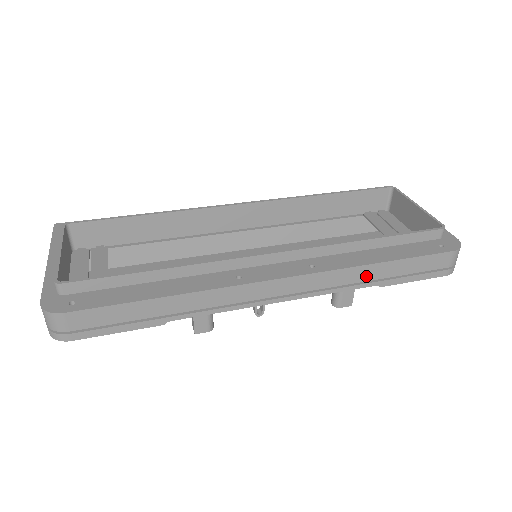
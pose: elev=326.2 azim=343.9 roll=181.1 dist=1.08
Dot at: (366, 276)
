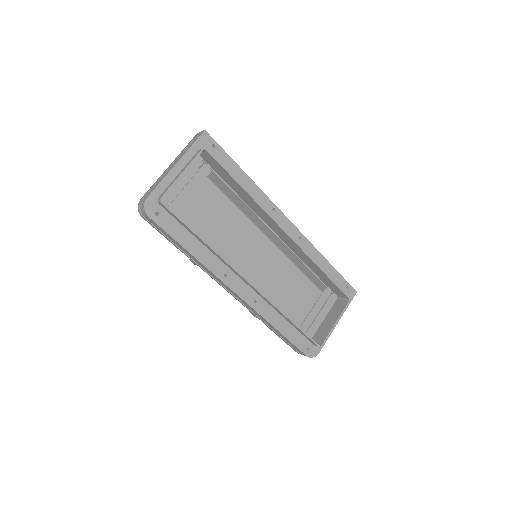
Dot at: (268, 324)
